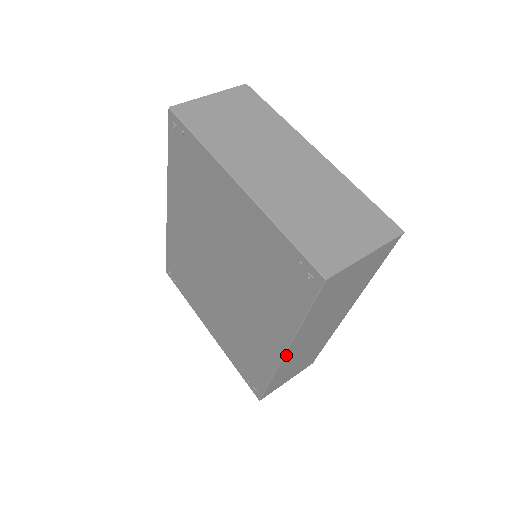
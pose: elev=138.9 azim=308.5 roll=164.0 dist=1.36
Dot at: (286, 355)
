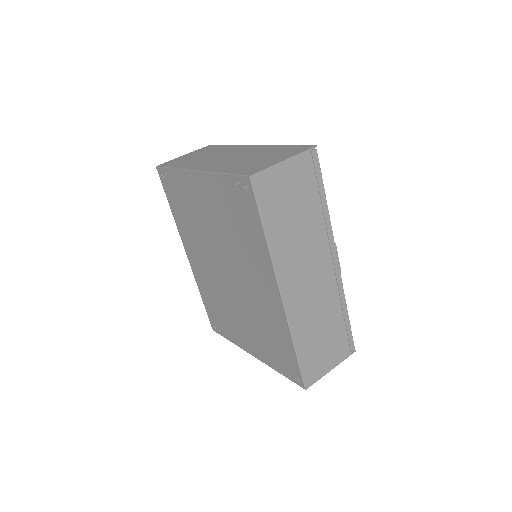
Dot at: (284, 297)
